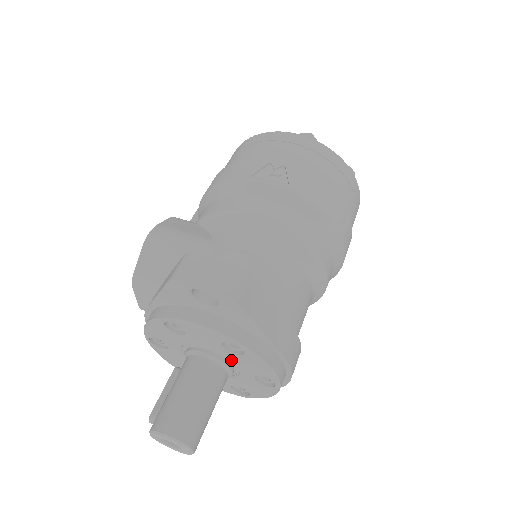
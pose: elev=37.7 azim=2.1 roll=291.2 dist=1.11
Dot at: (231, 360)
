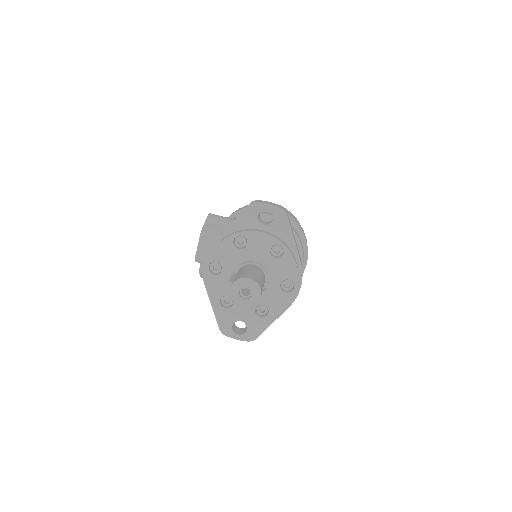
Dot at: (270, 267)
